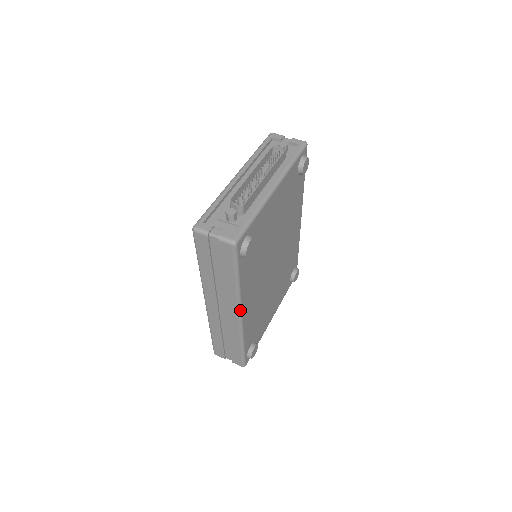
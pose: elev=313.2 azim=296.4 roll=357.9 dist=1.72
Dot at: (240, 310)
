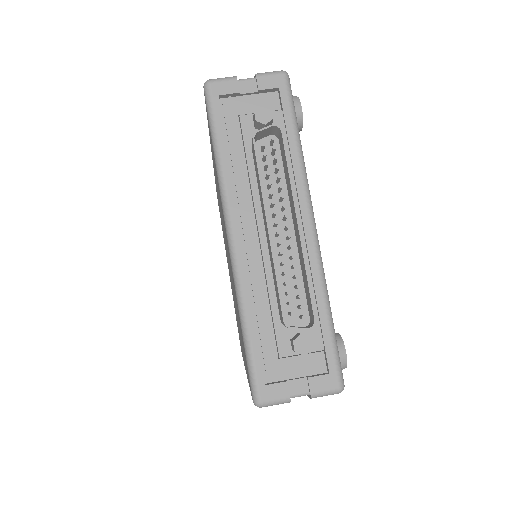
Dot at: occluded
